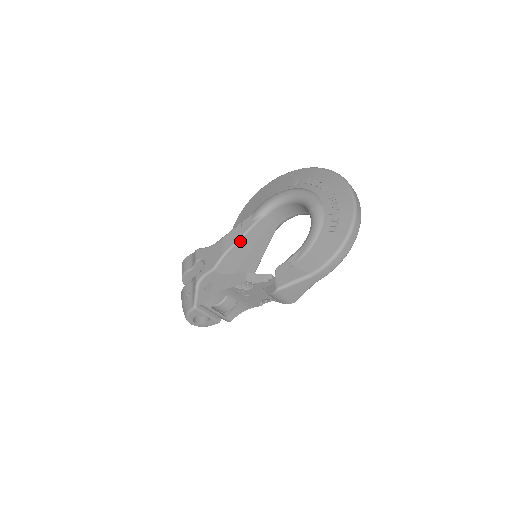
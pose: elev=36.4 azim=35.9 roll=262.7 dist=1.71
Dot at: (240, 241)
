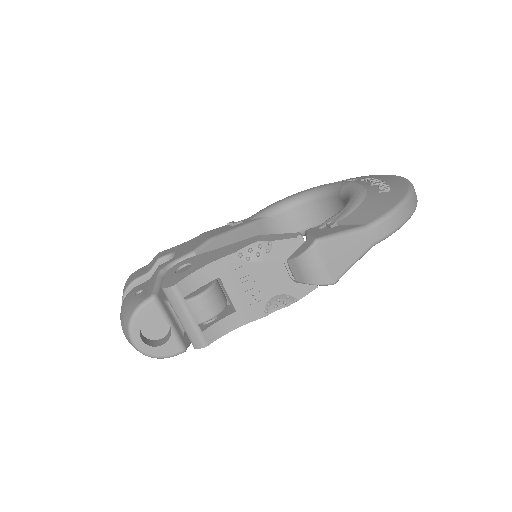
Dot at: (234, 233)
